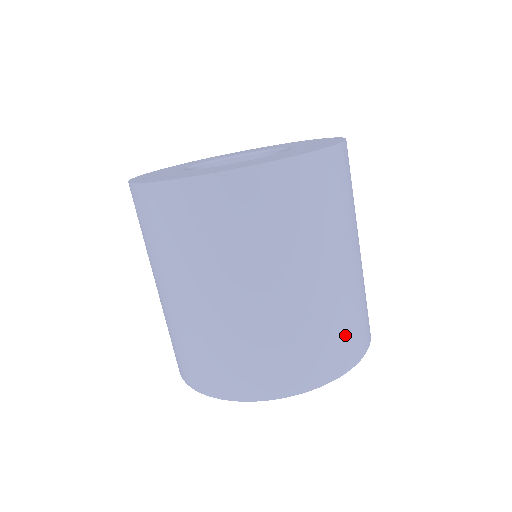
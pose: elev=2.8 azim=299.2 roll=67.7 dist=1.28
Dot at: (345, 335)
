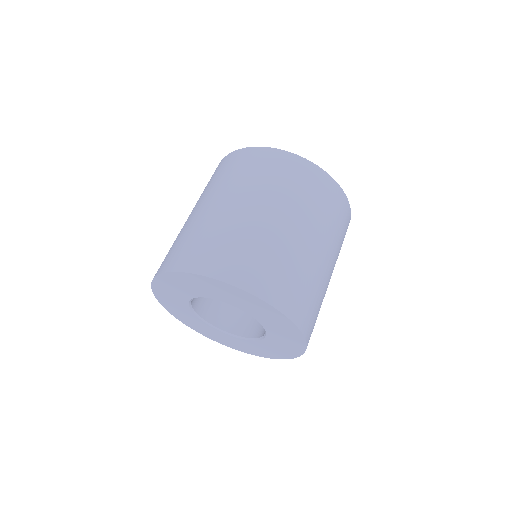
Dot at: (260, 265)
